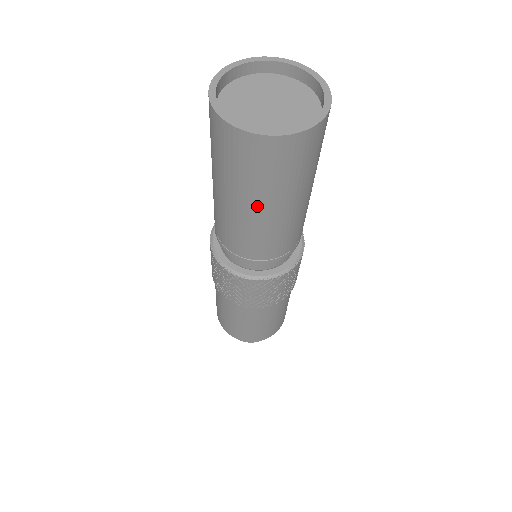
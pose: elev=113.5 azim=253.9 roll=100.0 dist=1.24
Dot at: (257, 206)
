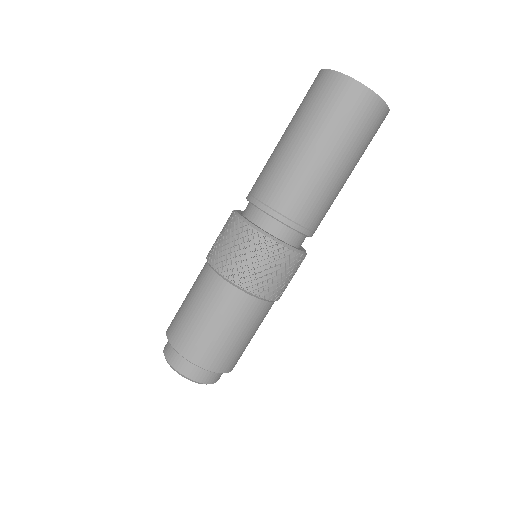
Dot at: (291, 132)
